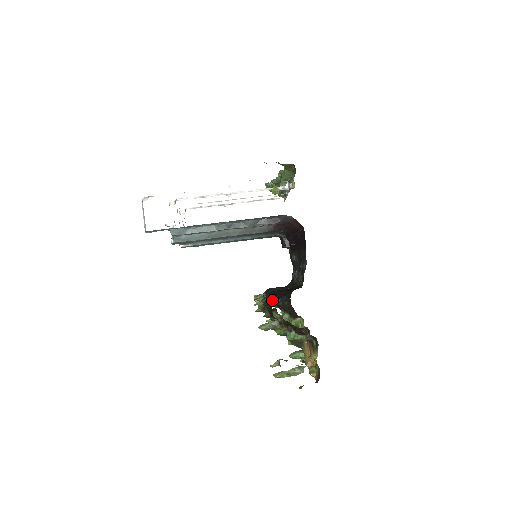
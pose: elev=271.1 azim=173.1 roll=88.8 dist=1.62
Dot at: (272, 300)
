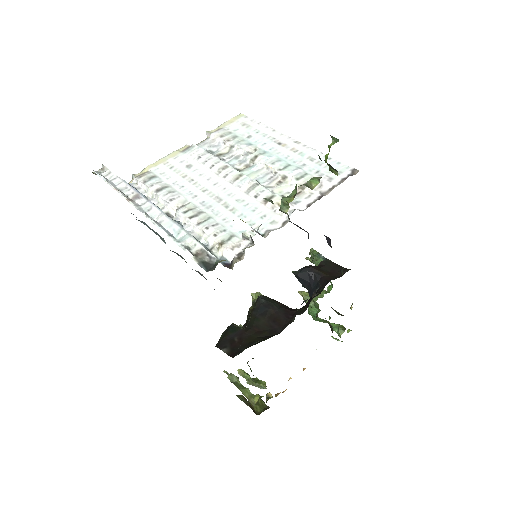
Dot at: (249, 319)
